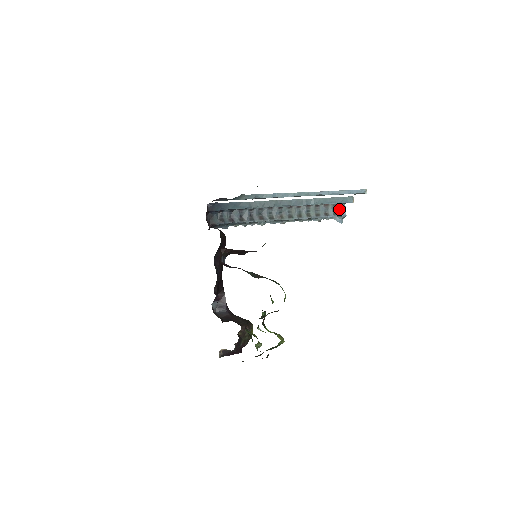
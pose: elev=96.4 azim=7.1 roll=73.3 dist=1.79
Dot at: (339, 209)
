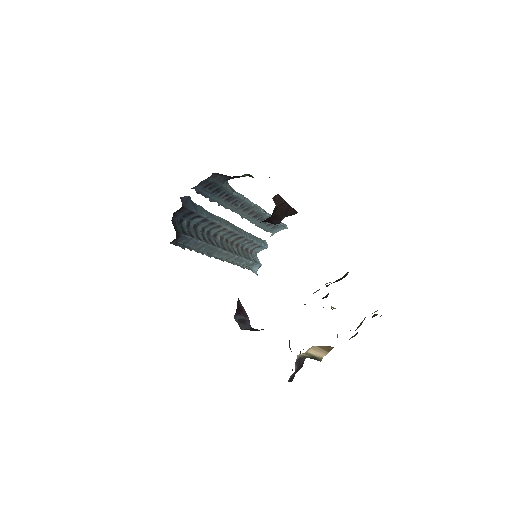
Dot at: (255, 258)
